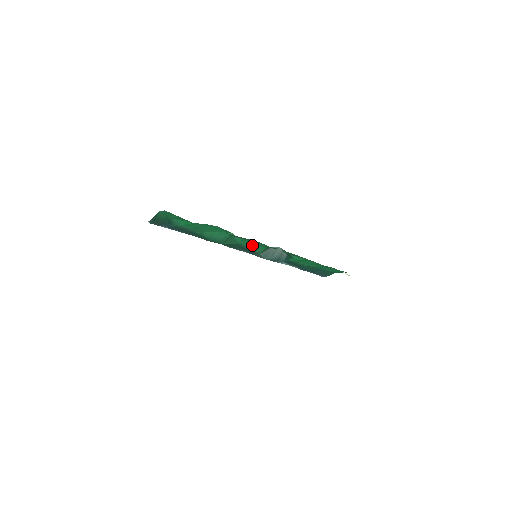
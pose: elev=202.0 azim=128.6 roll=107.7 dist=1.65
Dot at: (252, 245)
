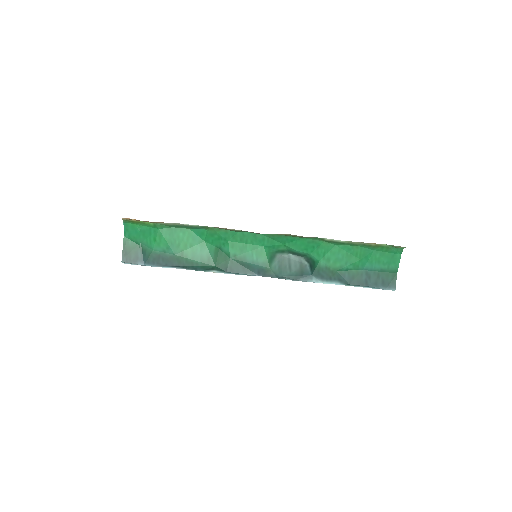
Dot at: (248, 251)
